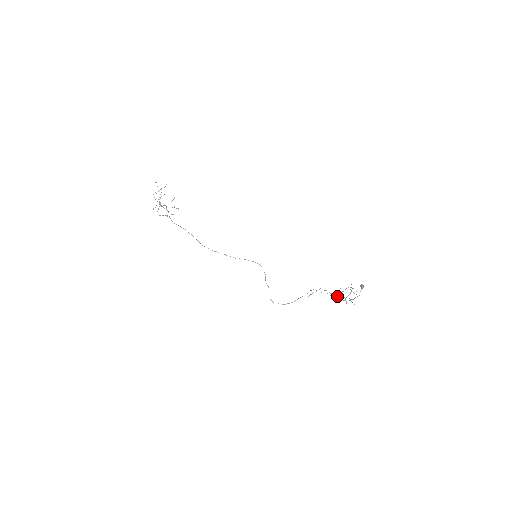
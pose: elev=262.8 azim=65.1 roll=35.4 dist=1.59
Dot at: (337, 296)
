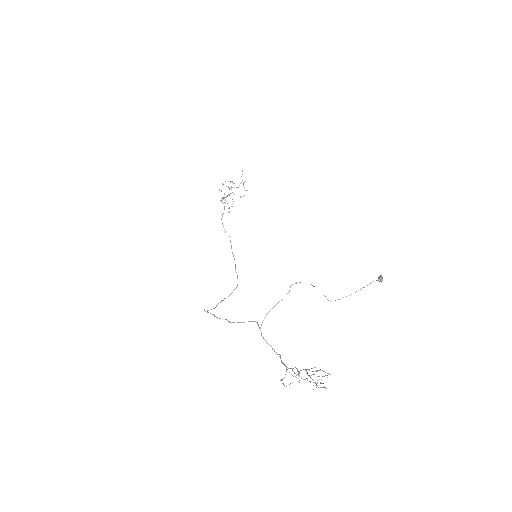
Dot at: (285, 374)
